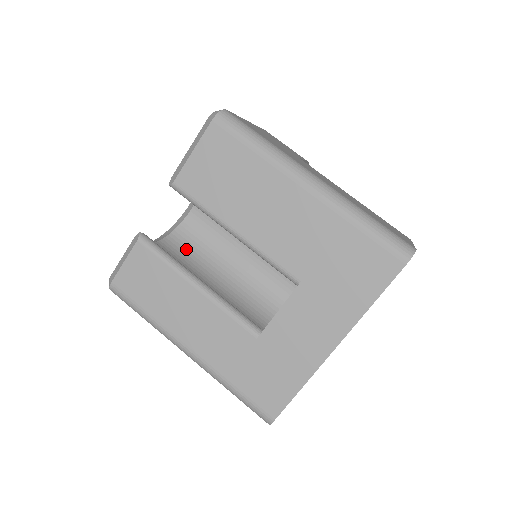
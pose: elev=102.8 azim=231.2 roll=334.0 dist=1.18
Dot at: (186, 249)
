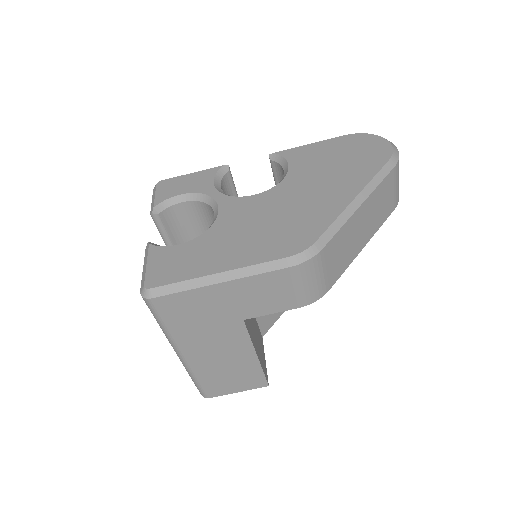
Dot at: (206, 217)
